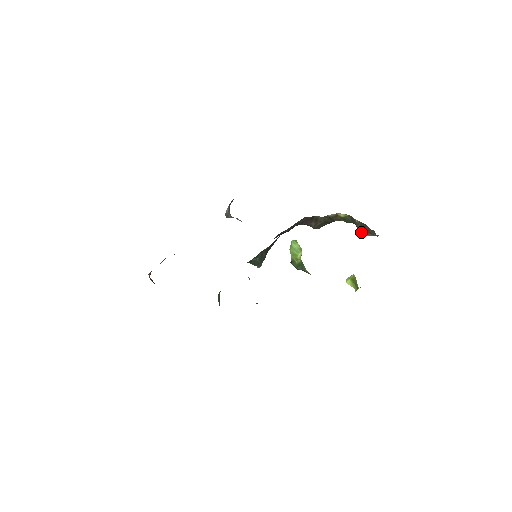
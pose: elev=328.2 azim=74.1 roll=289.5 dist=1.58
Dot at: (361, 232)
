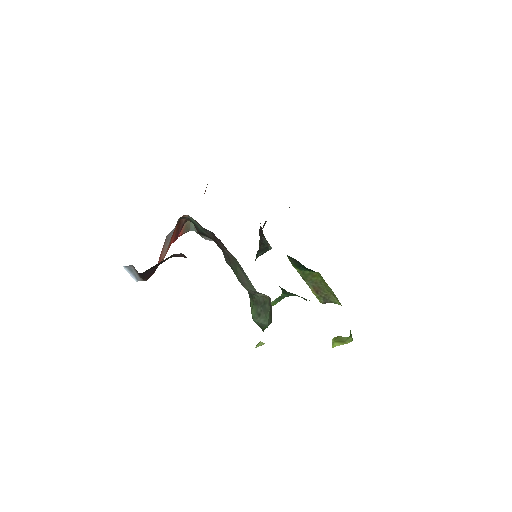
Dot at: occluded
